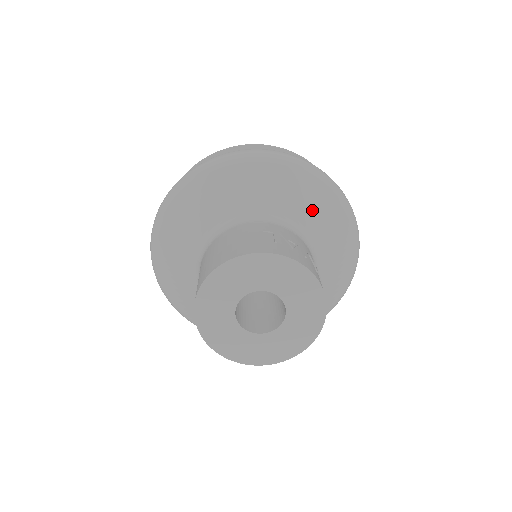
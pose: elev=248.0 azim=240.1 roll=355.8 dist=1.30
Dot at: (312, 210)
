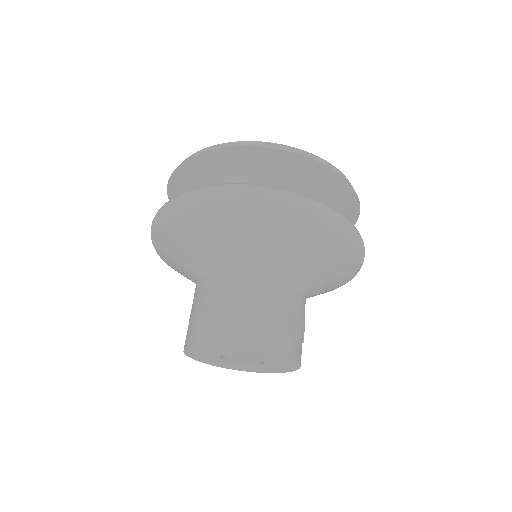
Dot at: (329, 286)
